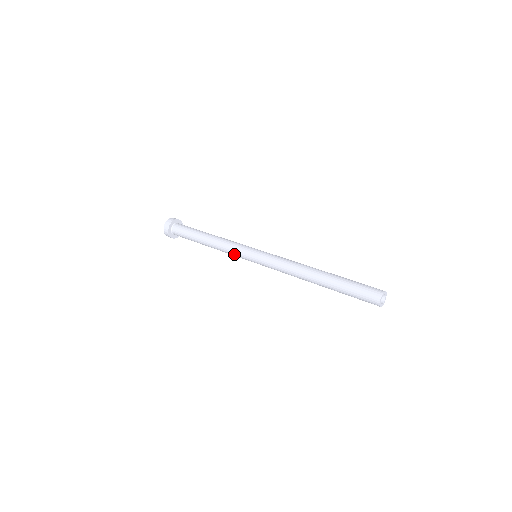
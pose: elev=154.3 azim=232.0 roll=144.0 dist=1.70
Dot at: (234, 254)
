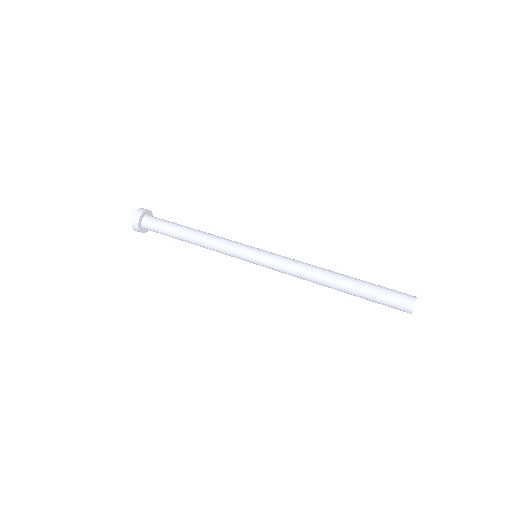
Dot at: (228, 251)
